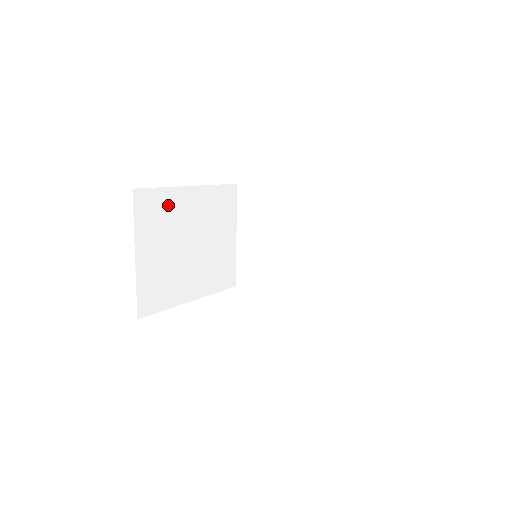
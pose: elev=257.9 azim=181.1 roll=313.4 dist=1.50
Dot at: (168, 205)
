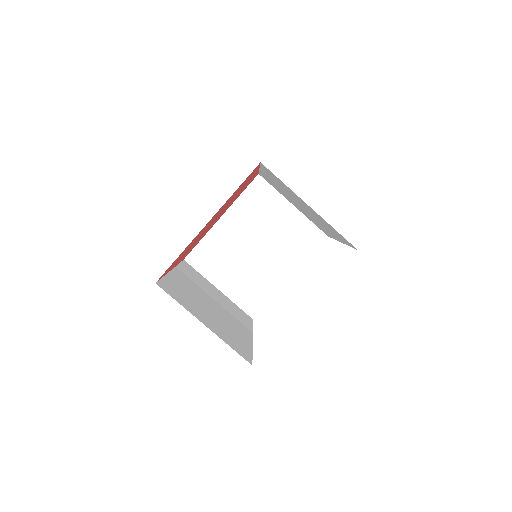
Dot at: (215, 244)
